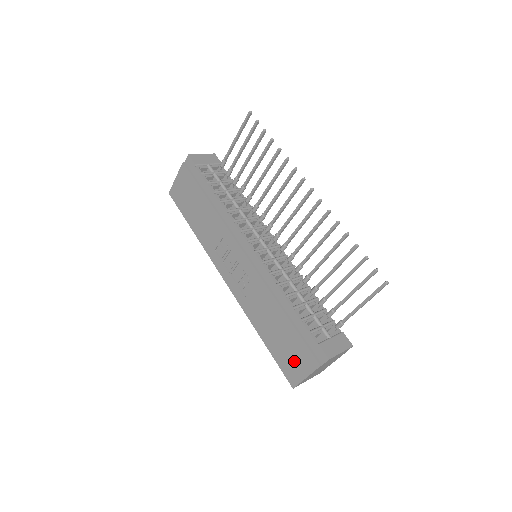
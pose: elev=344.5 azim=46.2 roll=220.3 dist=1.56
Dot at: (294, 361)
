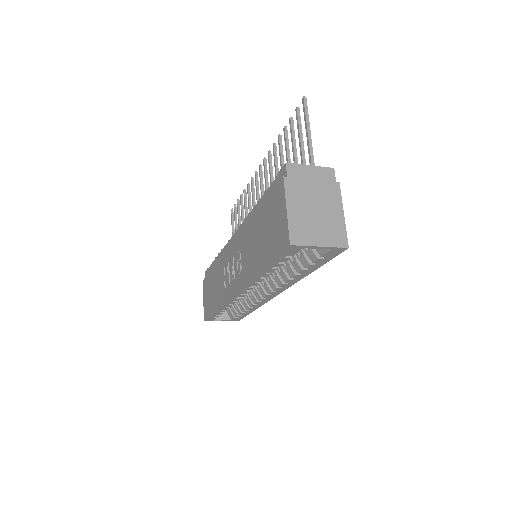
Dot at: (276, 223)
